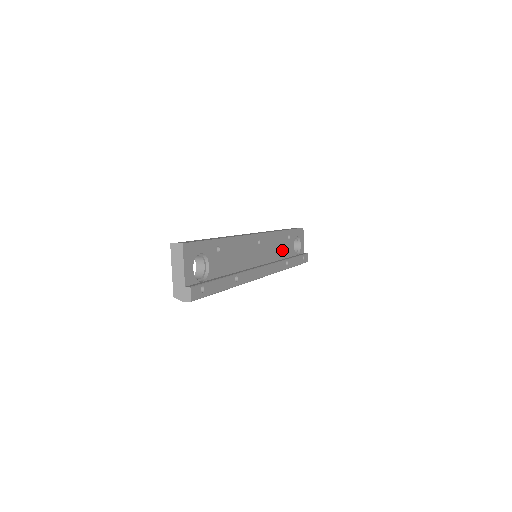
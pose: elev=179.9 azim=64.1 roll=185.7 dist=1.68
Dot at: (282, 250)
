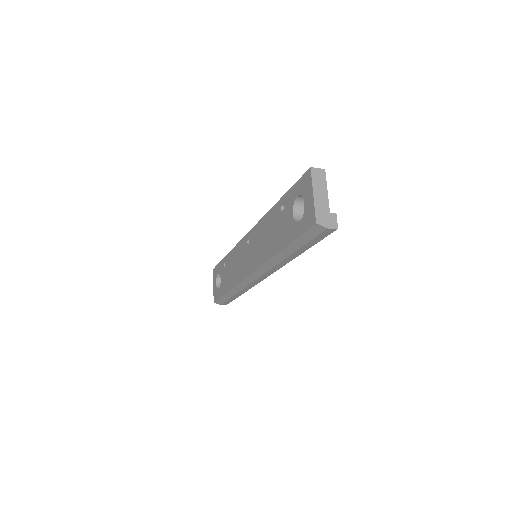
Dot at: occluded
